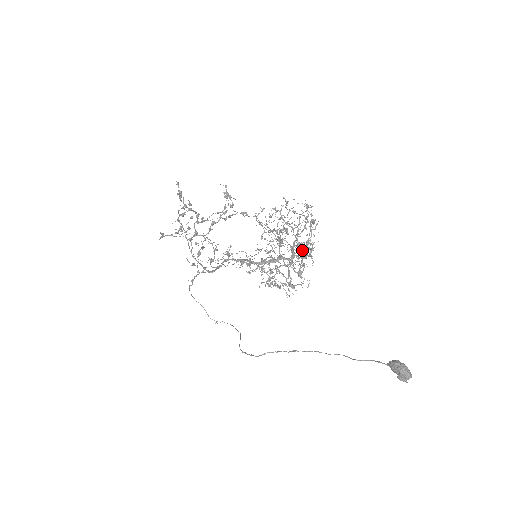
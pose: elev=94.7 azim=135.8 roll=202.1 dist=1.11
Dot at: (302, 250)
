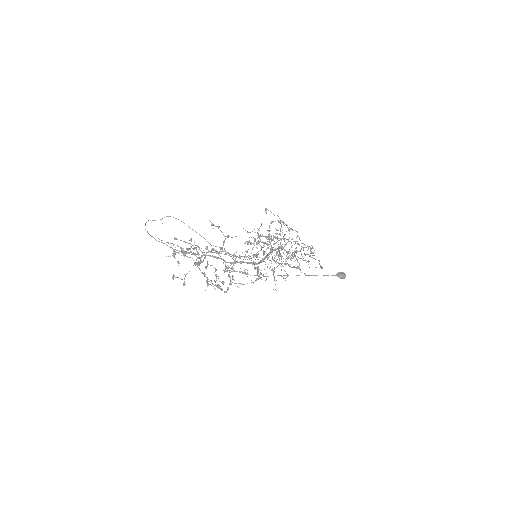
Dot at: (280, 231)
